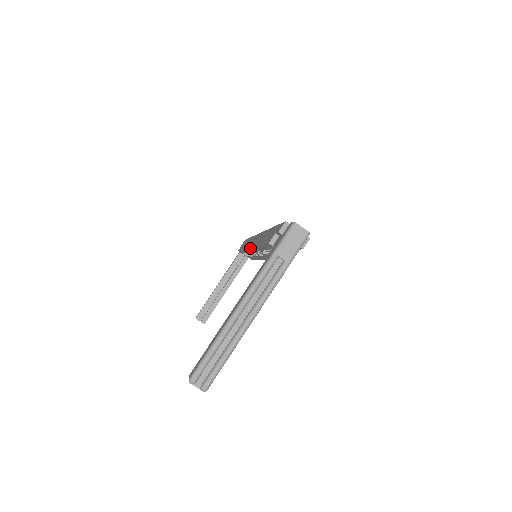
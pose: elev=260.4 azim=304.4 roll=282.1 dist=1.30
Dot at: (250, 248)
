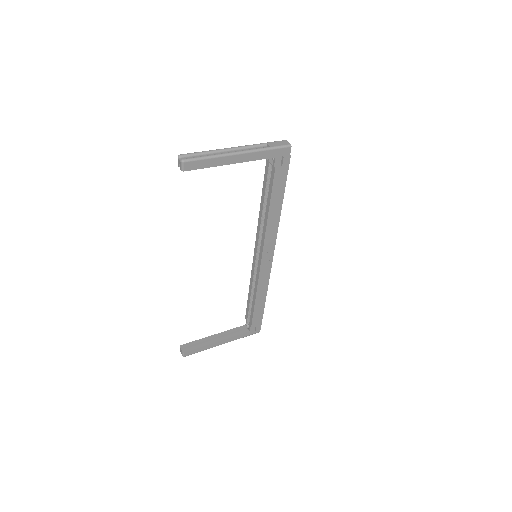
Dot at: (255, 245)
